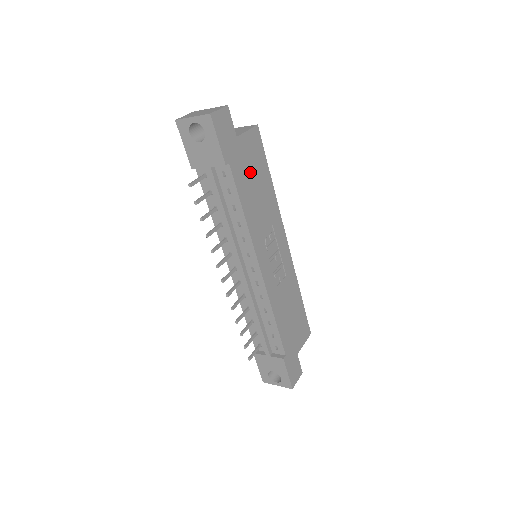
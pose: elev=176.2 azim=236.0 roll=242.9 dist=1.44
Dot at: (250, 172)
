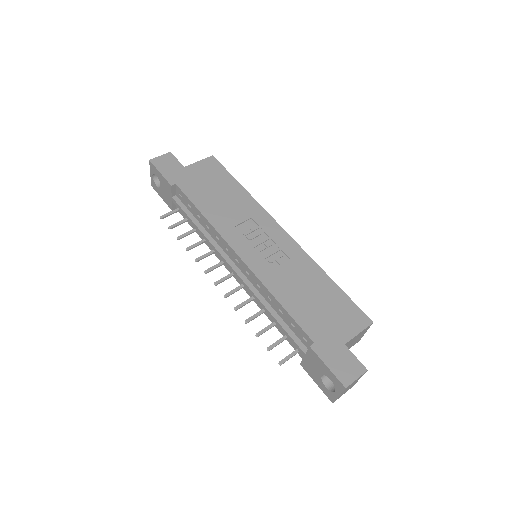
Dot at: (207, 186)
